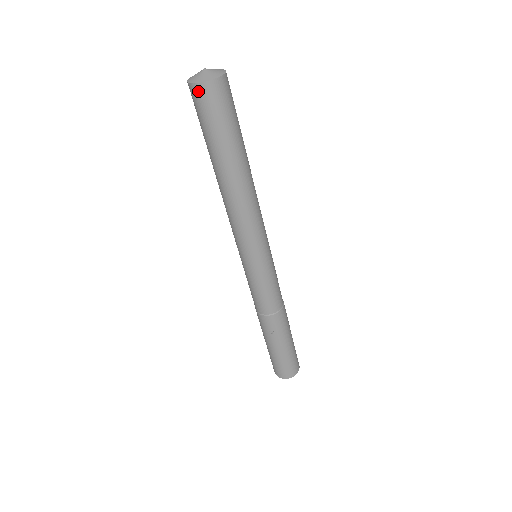
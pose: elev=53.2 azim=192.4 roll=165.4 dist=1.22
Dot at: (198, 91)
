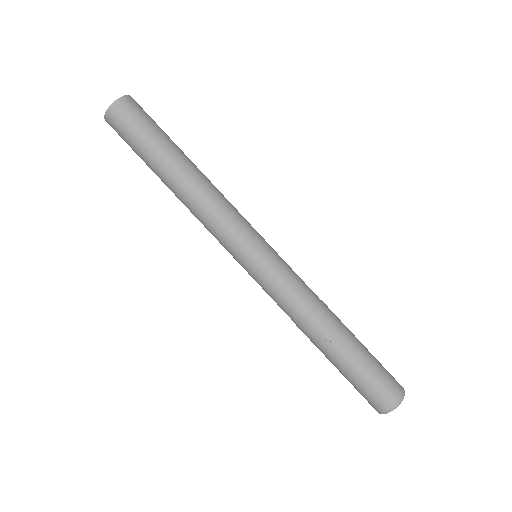
Dot at: (112, 114)
